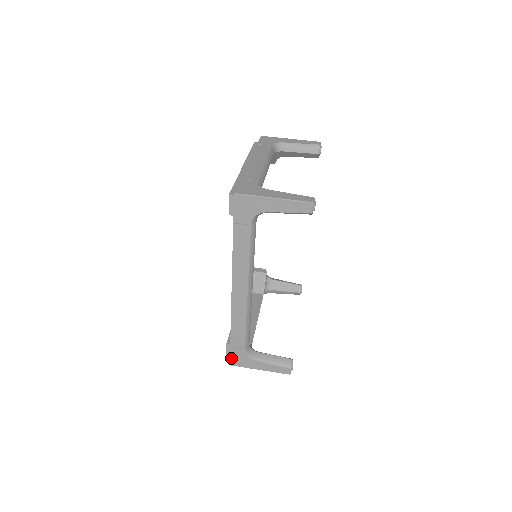
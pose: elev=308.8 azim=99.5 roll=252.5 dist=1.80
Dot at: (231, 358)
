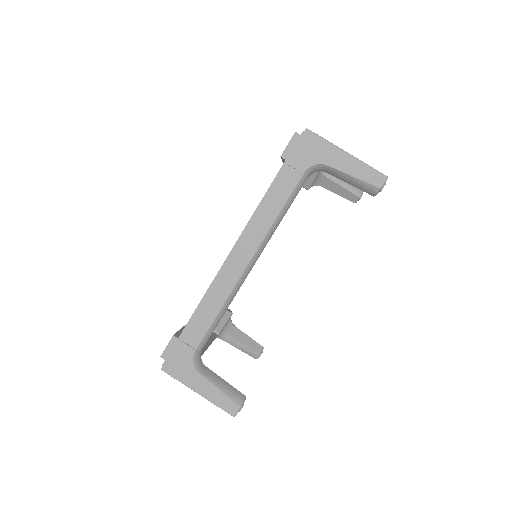
Dot at: (169, 357)
